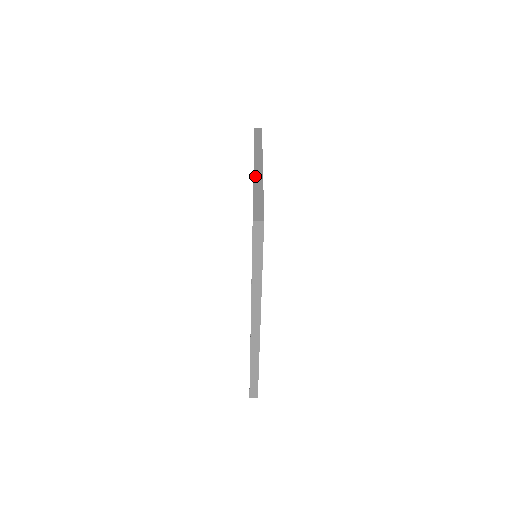
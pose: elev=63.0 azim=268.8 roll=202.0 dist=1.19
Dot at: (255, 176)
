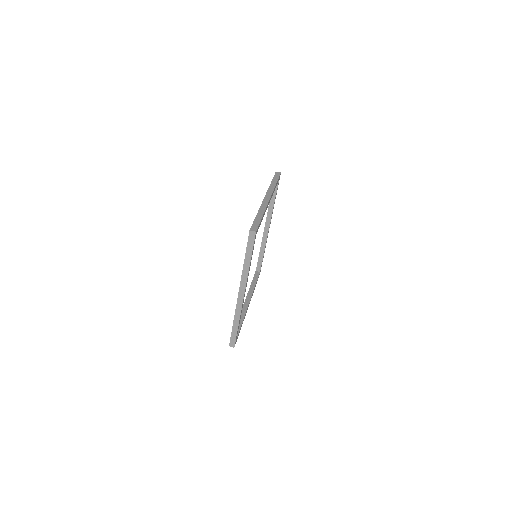
Dot at: (262, 204)
